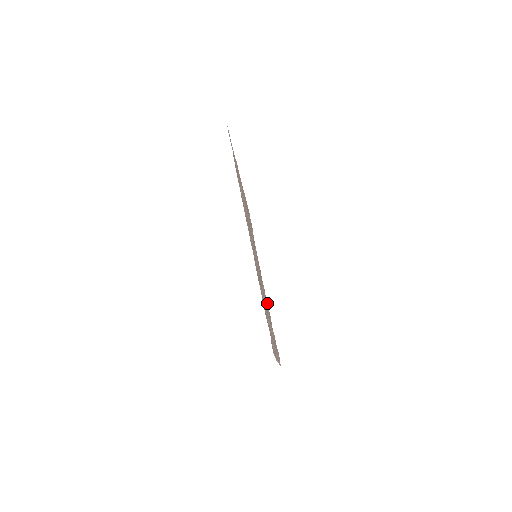
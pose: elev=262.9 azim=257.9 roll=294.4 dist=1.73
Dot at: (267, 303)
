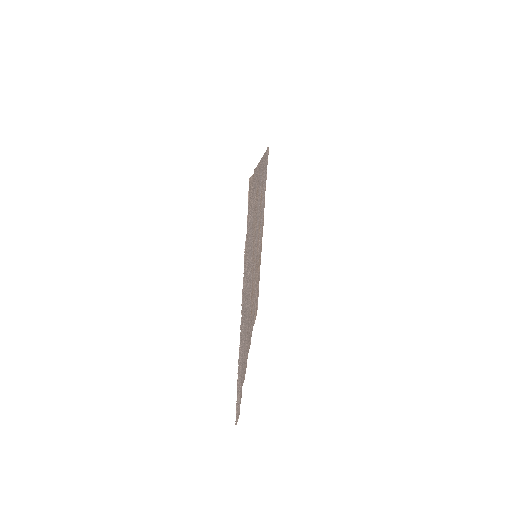
Dot at: occluded
